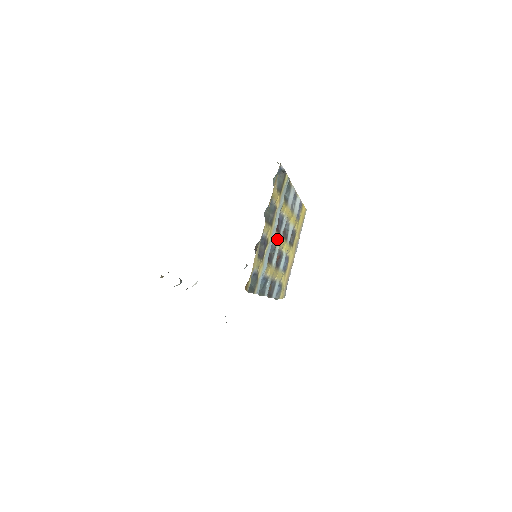
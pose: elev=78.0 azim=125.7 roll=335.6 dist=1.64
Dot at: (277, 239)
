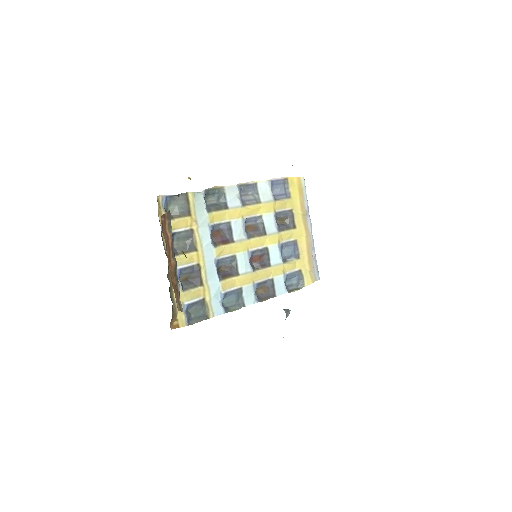
Dot at: (230, 249)
